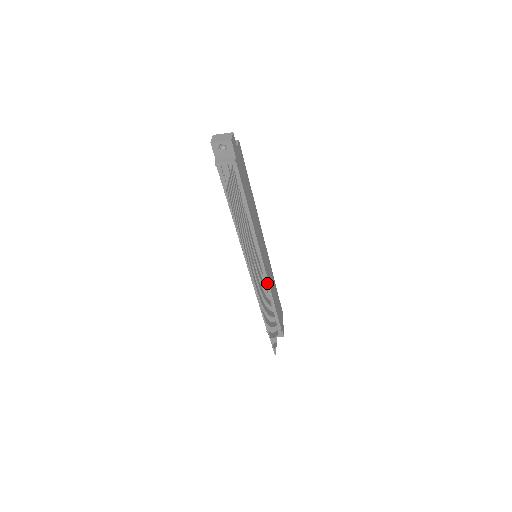
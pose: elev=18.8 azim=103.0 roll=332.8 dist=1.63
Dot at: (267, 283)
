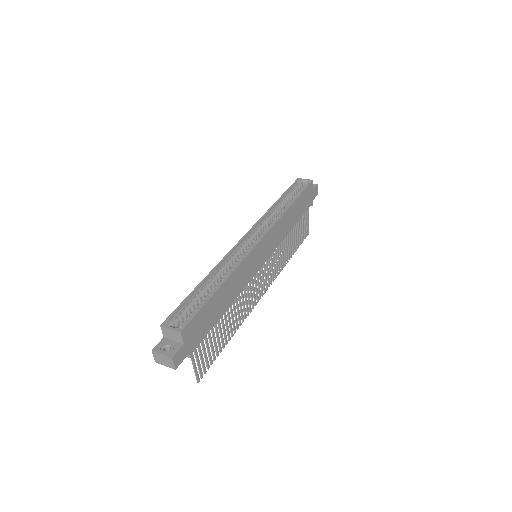
Dot at: (278, 243)
